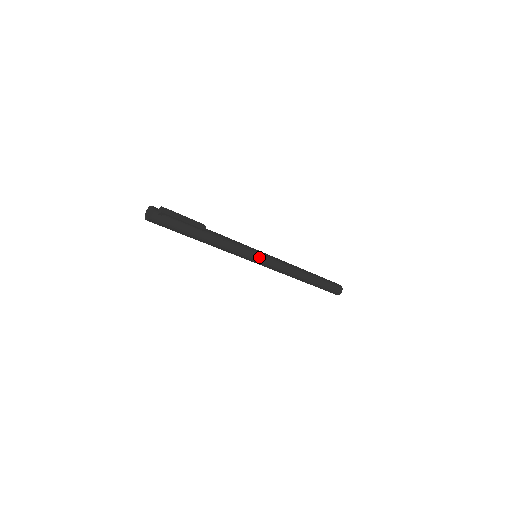
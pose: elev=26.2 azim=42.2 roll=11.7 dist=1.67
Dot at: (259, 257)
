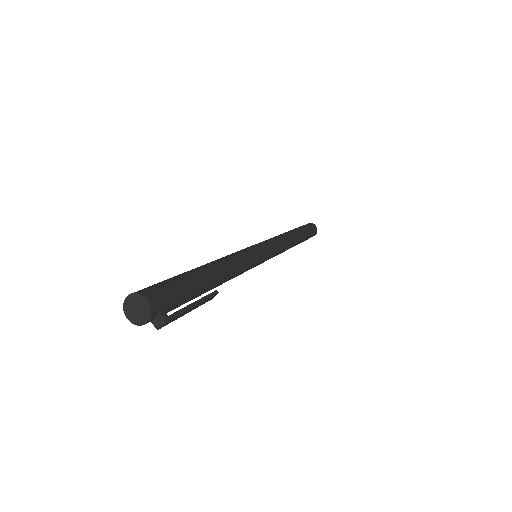
Dot at: occluded
